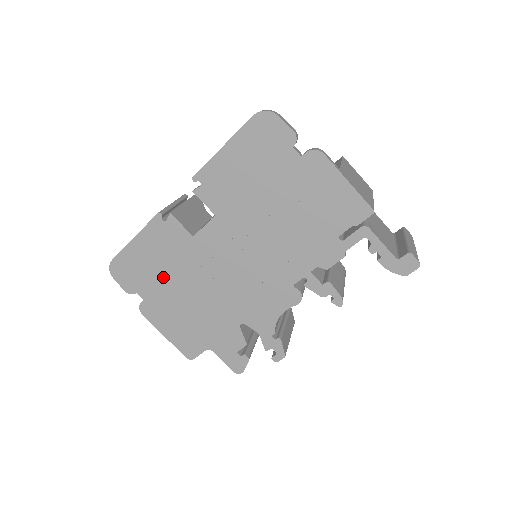
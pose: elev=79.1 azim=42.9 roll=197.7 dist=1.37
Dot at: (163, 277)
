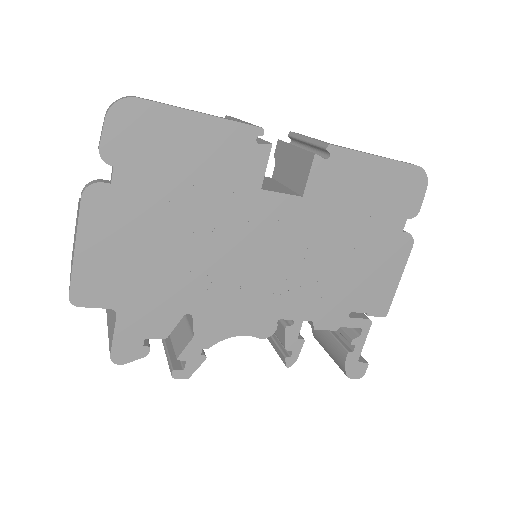
Dot at: (174, 188)
